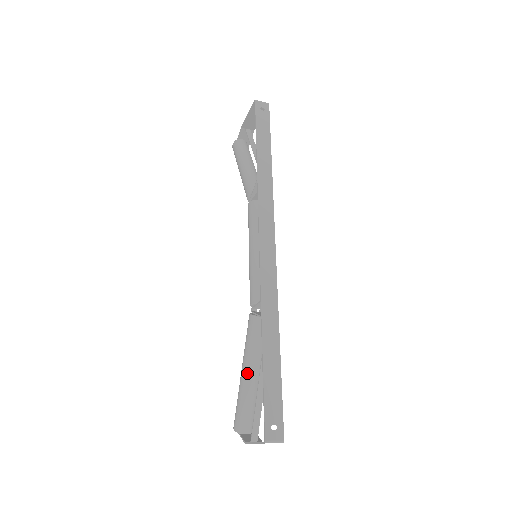
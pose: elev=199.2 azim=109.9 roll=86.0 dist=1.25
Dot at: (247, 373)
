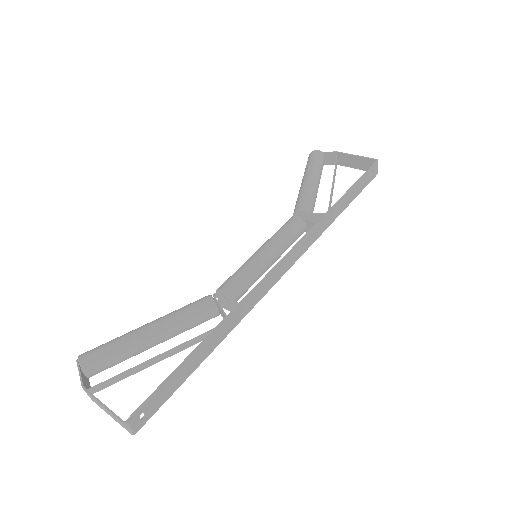
Dot at: (153, 334)
